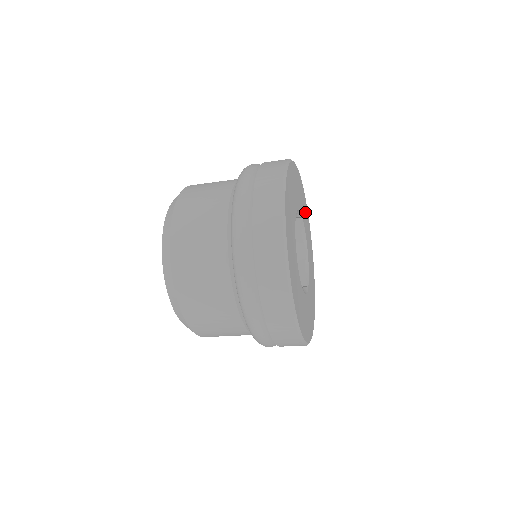
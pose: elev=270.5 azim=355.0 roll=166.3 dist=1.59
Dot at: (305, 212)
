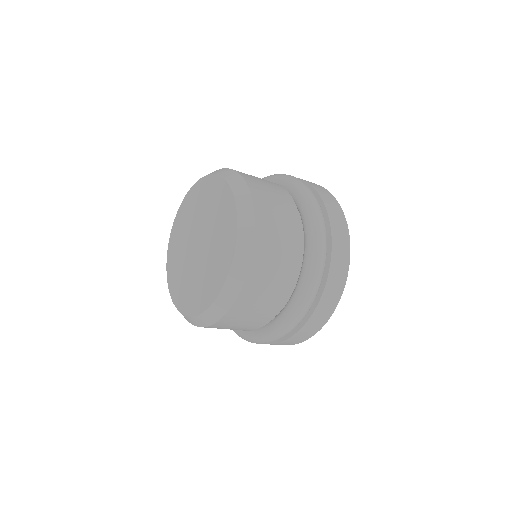
Dot at: occluded
